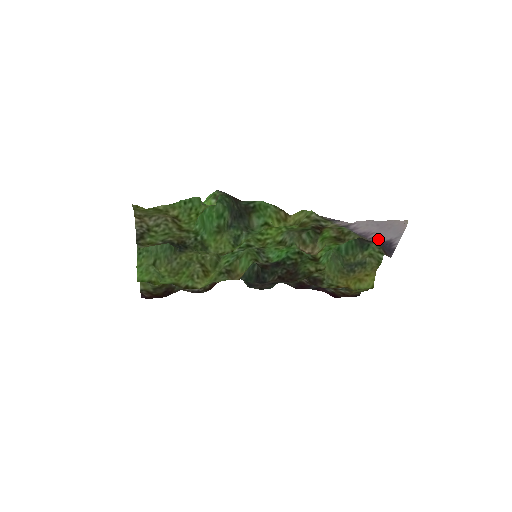
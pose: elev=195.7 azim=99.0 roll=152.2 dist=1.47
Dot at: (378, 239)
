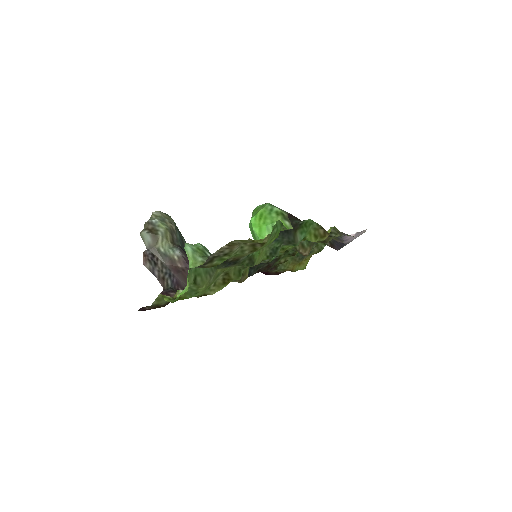
Dot at: (347, 242)
